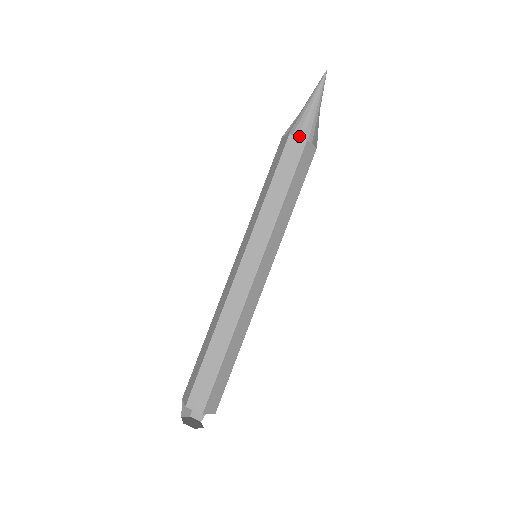
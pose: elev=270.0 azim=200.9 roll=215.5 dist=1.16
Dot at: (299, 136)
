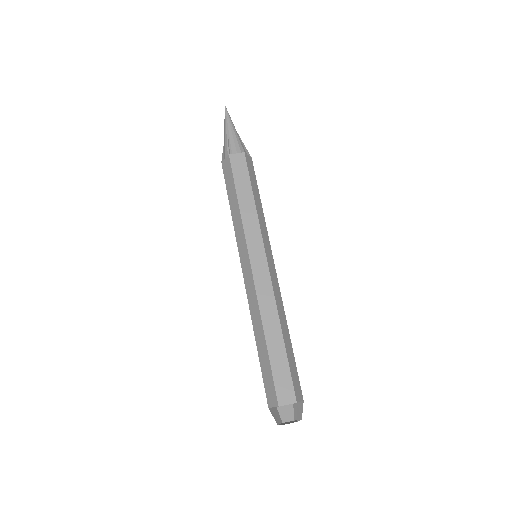
Dot at: (225, 158)
